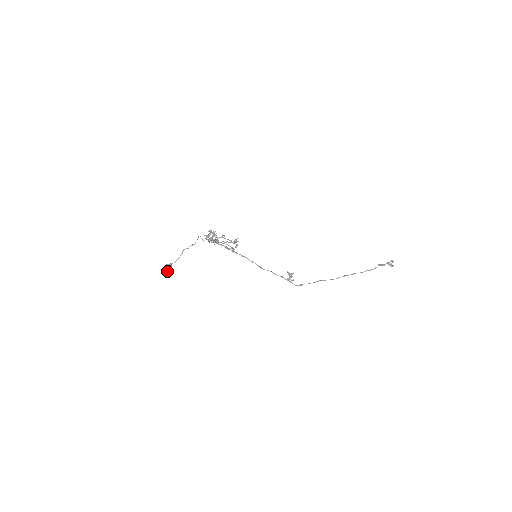
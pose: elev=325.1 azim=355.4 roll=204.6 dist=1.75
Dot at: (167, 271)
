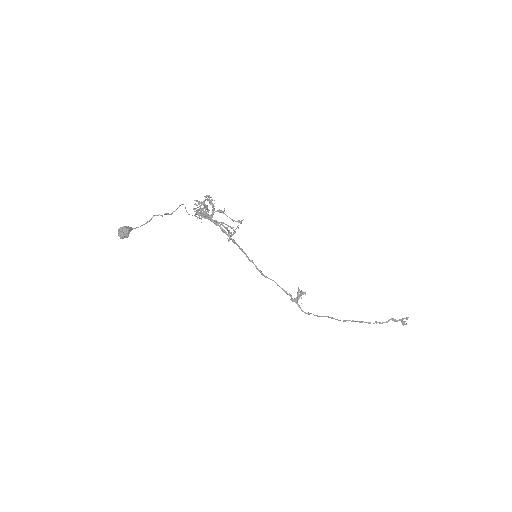
Dot at: (122, 236)
